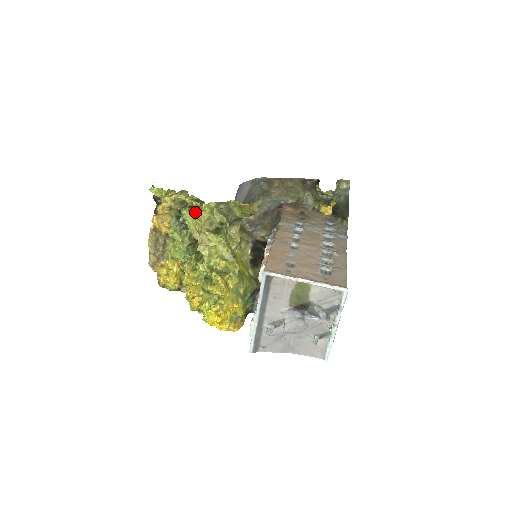
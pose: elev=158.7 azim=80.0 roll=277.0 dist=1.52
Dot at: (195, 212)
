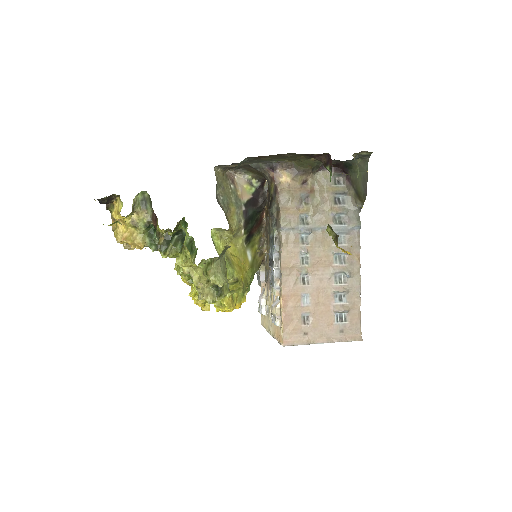
Dot at: (182, 266)
